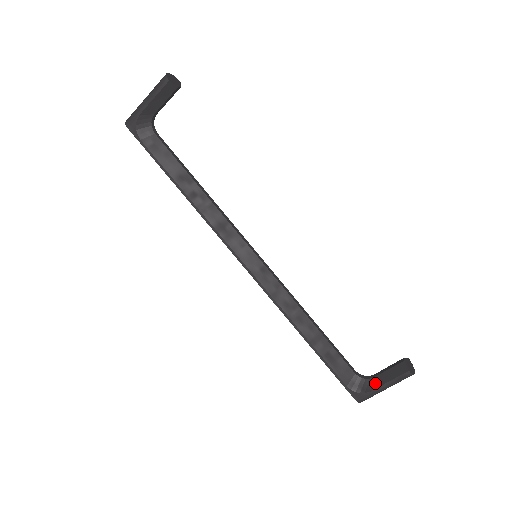
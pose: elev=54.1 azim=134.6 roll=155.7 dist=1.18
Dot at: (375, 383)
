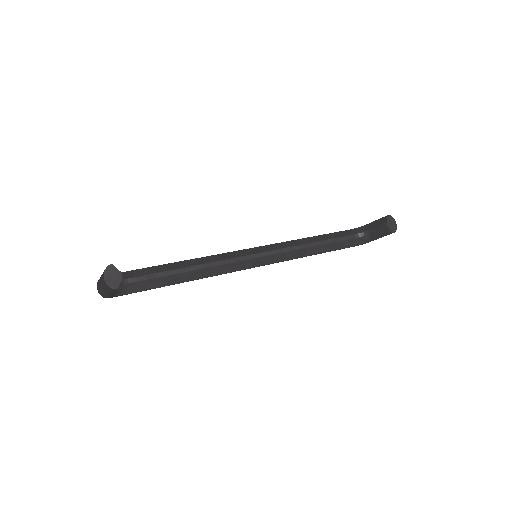
Dot at: (372, 238)
